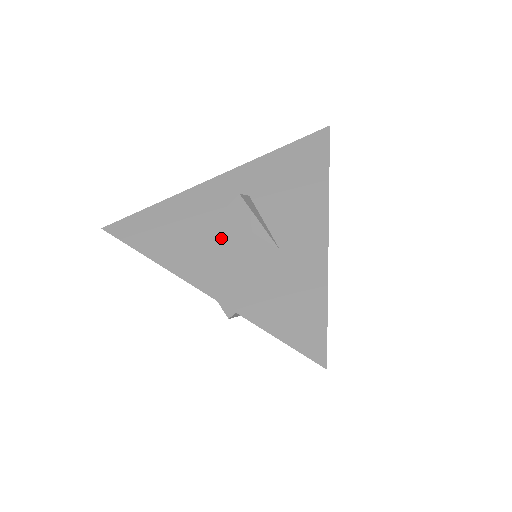
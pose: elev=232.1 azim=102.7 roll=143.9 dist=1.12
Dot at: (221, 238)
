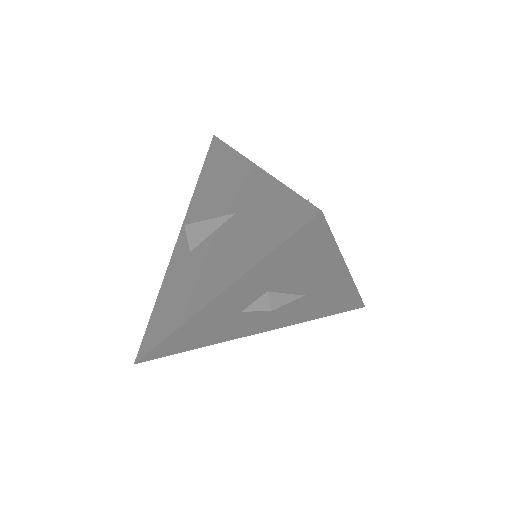
Dot at: (199, 262)
